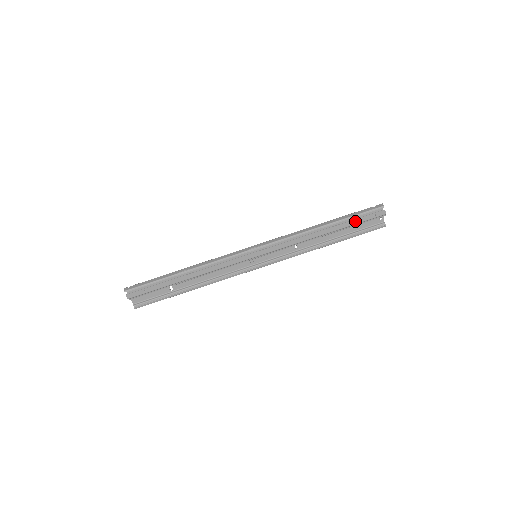
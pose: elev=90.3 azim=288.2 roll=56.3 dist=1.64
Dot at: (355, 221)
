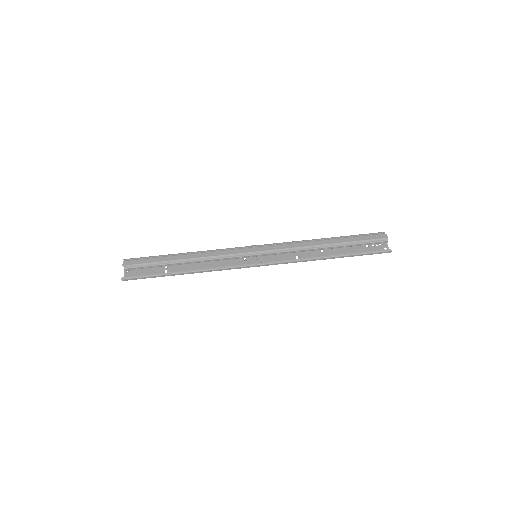
Dot at: (356, 239)
